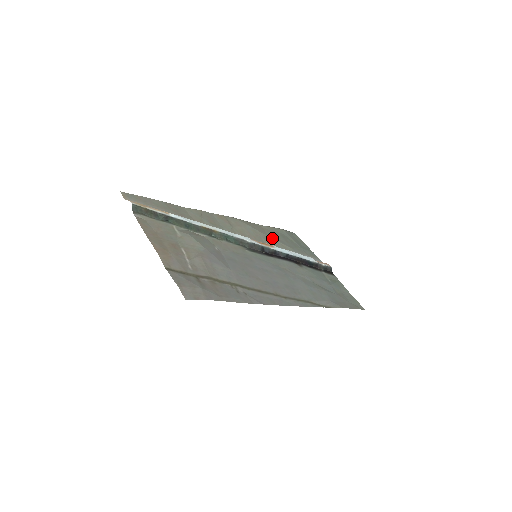
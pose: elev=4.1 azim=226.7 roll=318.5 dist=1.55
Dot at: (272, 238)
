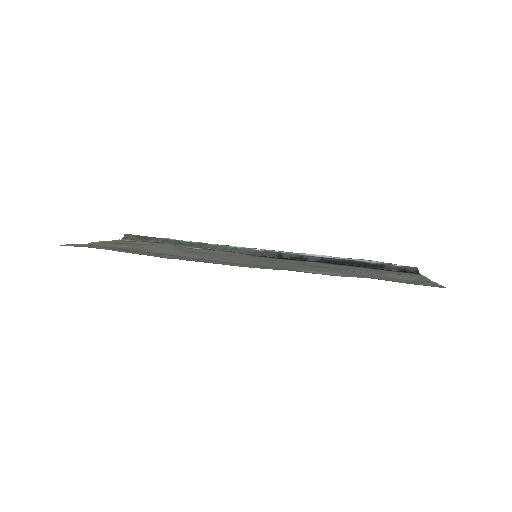
Dot at: occluded
